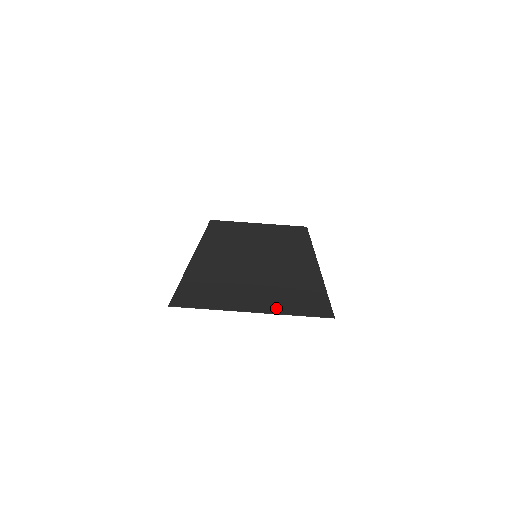
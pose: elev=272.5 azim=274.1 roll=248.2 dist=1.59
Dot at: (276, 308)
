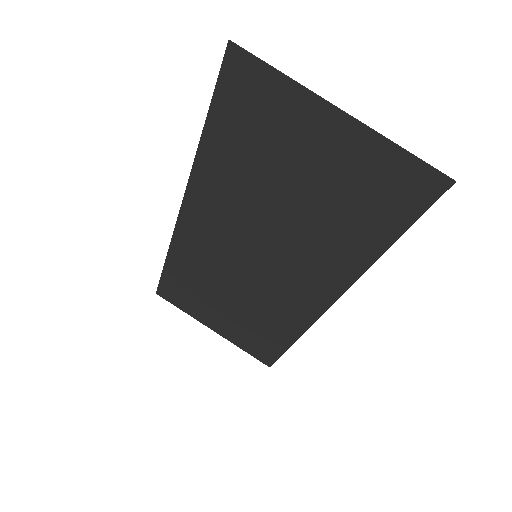
Dot at: (366, 144)
